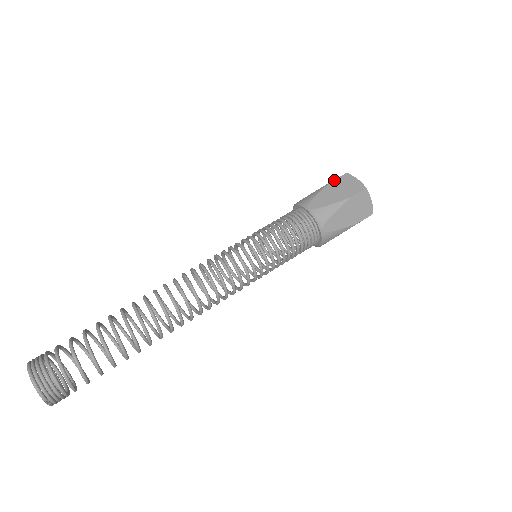
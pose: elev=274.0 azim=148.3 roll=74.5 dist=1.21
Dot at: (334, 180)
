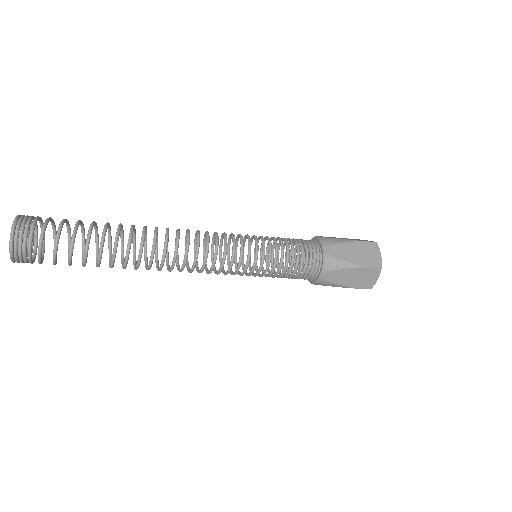
Dot at: (363, 241)
